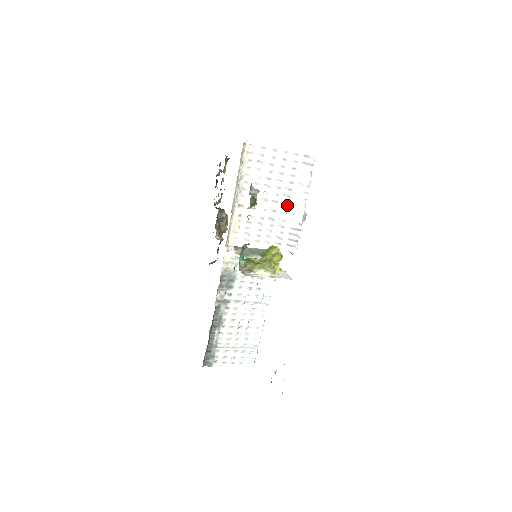
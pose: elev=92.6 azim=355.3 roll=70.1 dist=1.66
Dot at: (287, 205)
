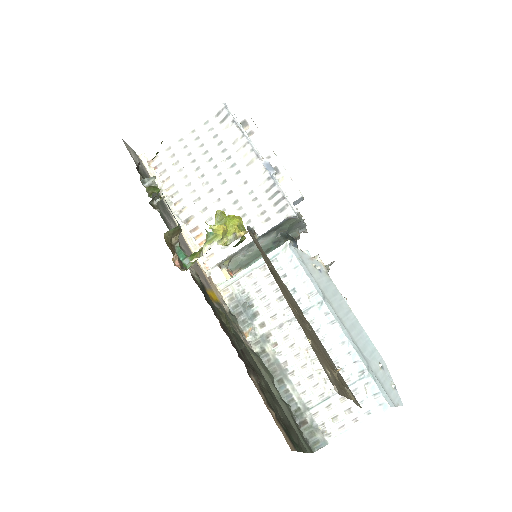
Dot at: (239, 174)
